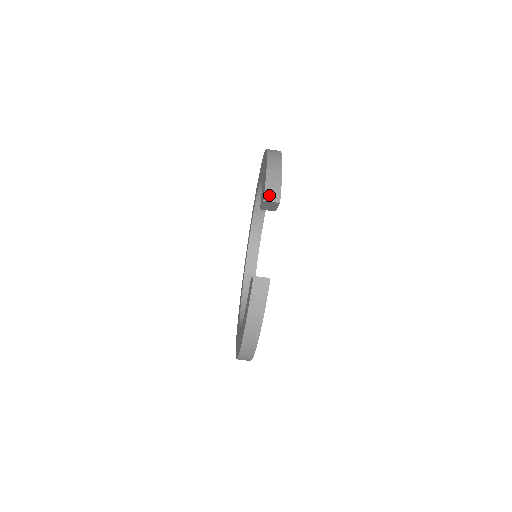
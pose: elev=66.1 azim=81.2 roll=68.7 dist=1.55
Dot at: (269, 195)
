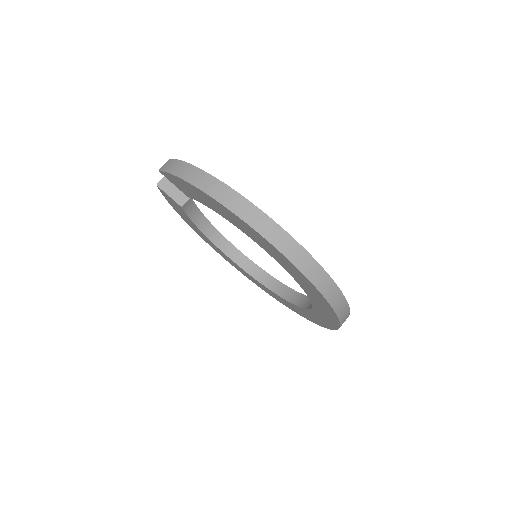
Dot at: (160, 184)
